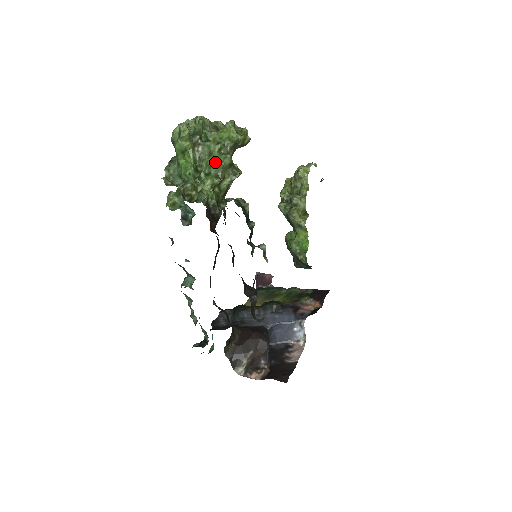
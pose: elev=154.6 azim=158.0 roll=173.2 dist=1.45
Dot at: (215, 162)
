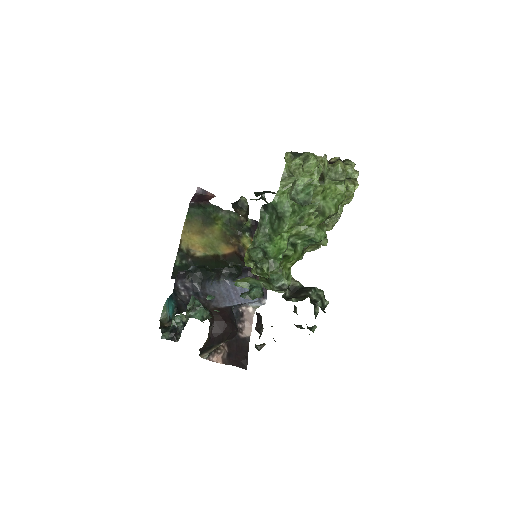
Dot at: (310, 238)
